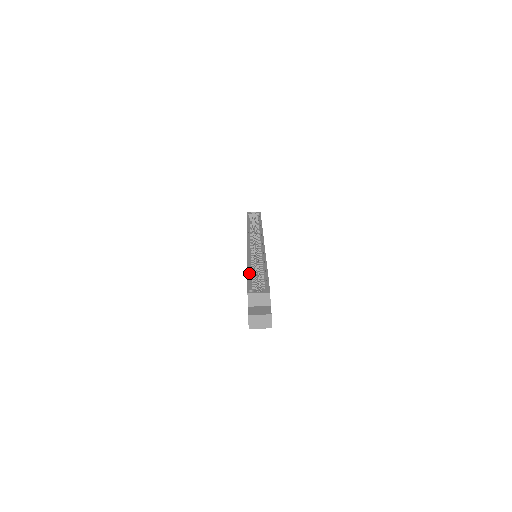
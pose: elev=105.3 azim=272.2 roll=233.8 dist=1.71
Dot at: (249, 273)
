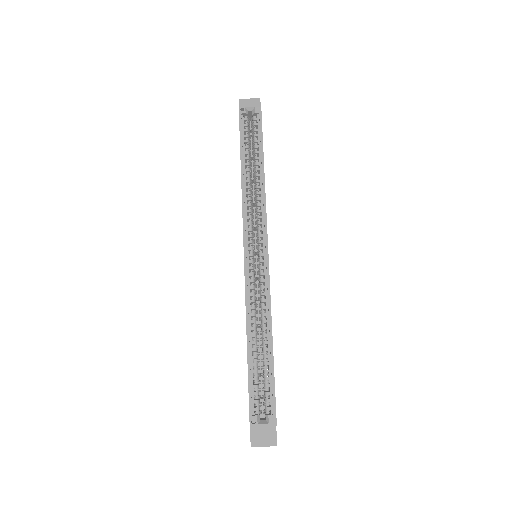
Dot at: (250, 358)
